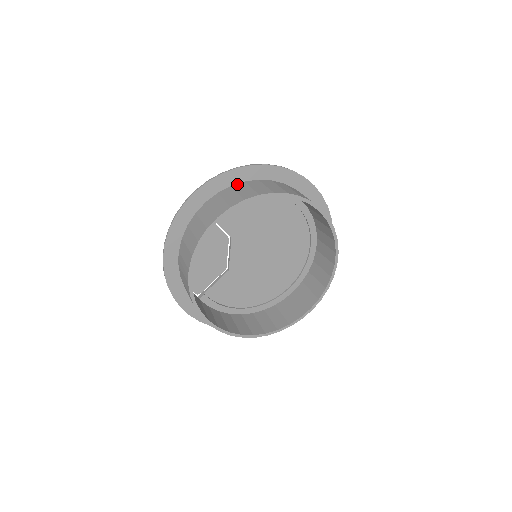
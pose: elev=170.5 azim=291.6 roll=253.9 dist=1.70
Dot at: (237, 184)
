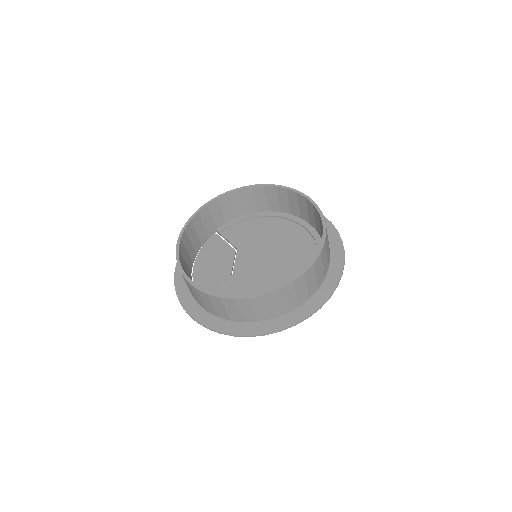
Dot at: occluded
